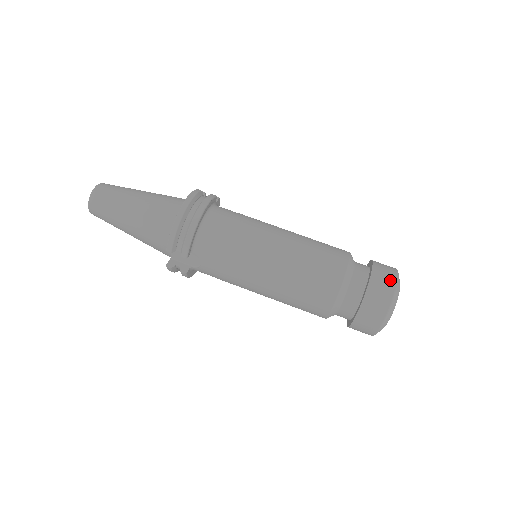
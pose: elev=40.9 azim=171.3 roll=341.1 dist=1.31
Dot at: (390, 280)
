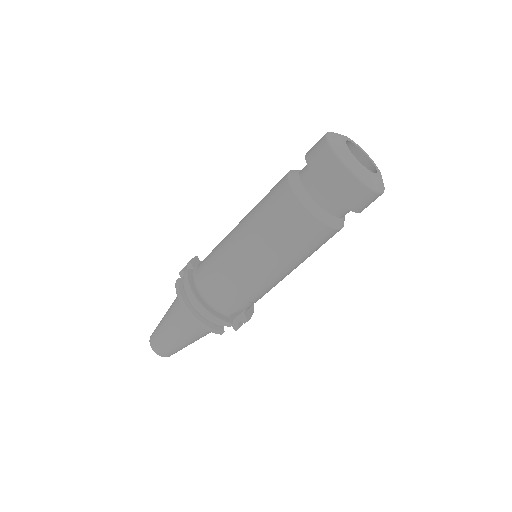
Dot at: (332, 164)
